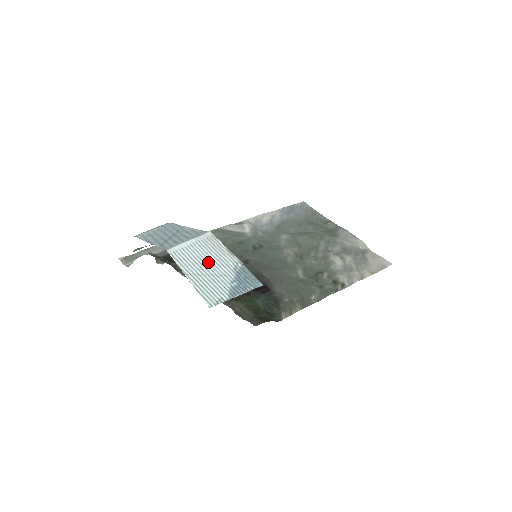
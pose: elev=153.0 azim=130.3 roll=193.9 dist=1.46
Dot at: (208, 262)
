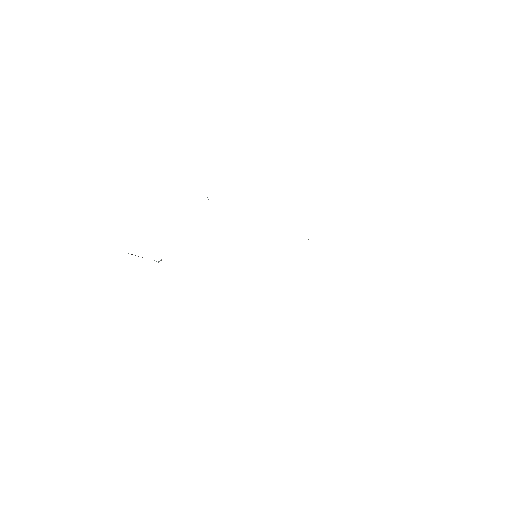
Dot at: occluded
